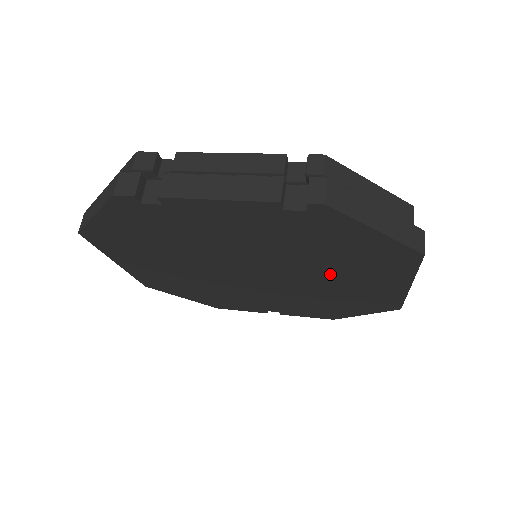
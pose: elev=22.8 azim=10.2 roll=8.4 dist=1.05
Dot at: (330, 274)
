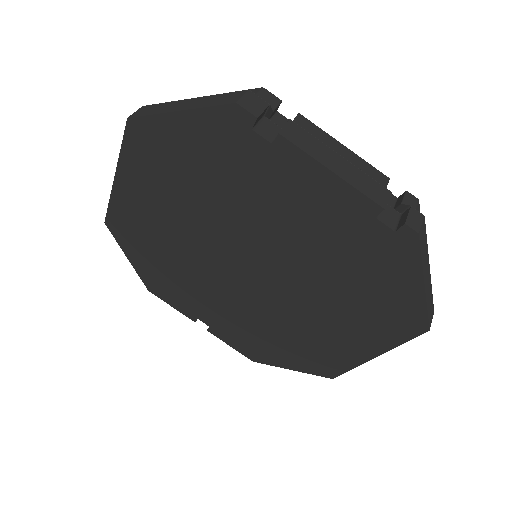
Dot at: (322, 308)
